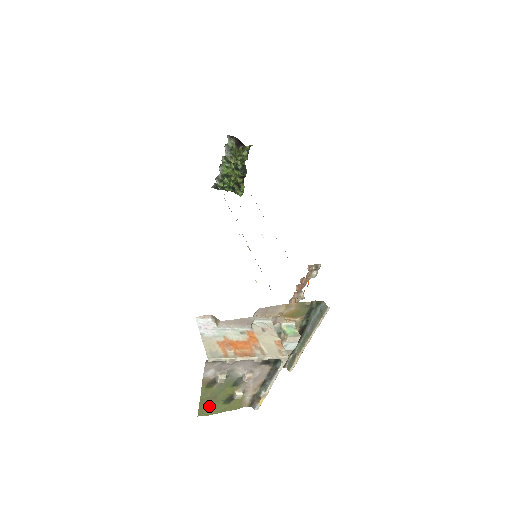
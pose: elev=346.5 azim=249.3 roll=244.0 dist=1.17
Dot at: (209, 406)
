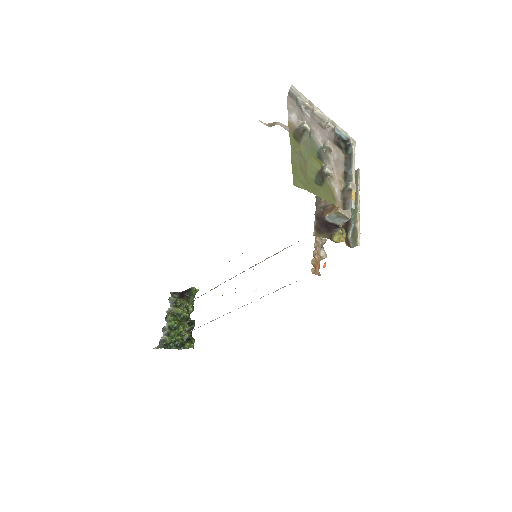
Dot at: (302, 174)
